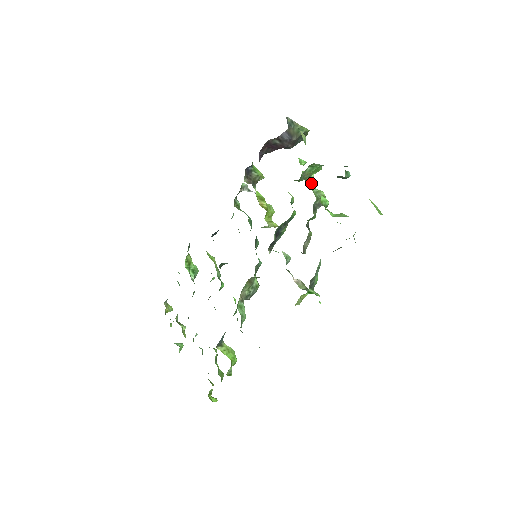
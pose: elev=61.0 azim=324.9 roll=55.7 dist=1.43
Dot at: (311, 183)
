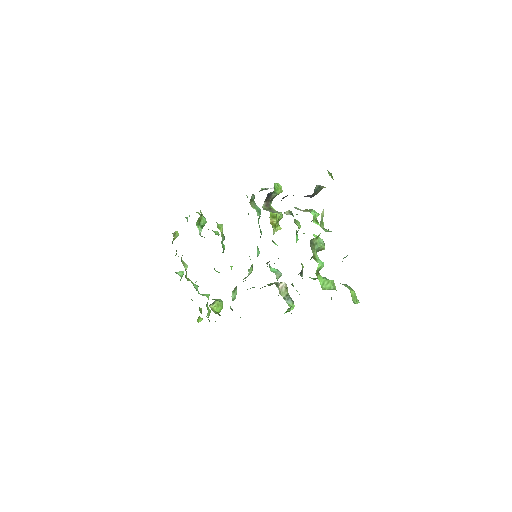
Dot at: (316, 242)
